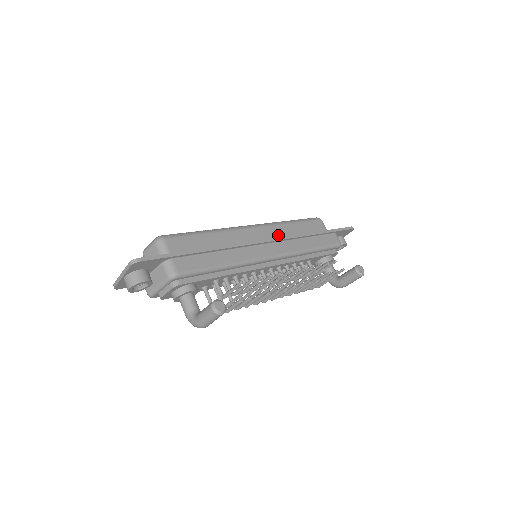
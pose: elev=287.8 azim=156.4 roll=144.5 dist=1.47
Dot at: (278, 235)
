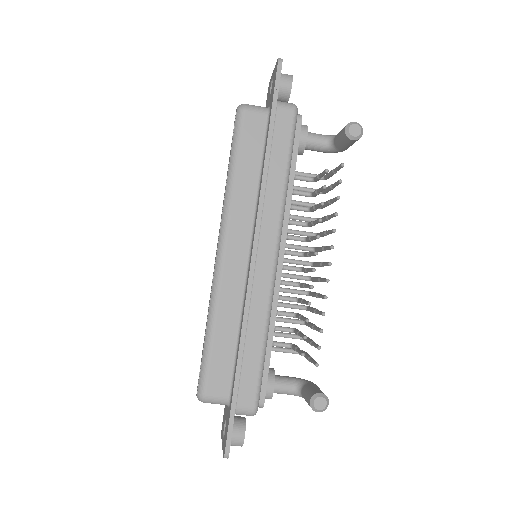
Dot at: (246, 216)
